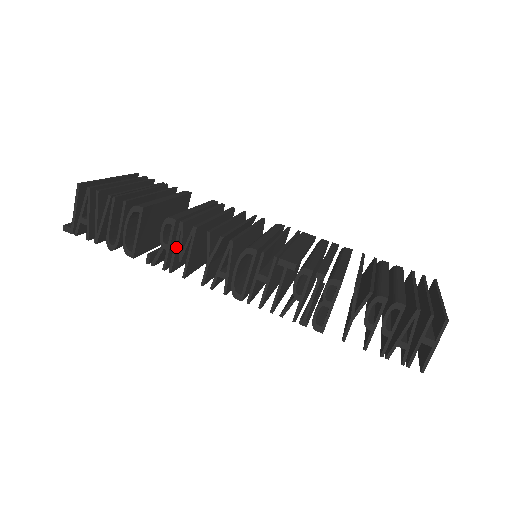
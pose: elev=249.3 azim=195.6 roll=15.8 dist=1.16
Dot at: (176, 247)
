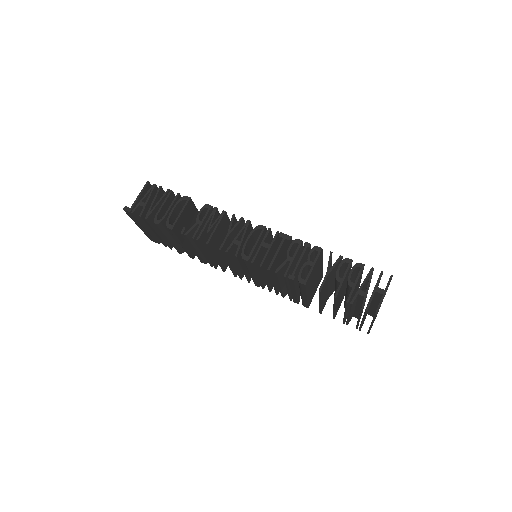
Dot at: (207, 223)
